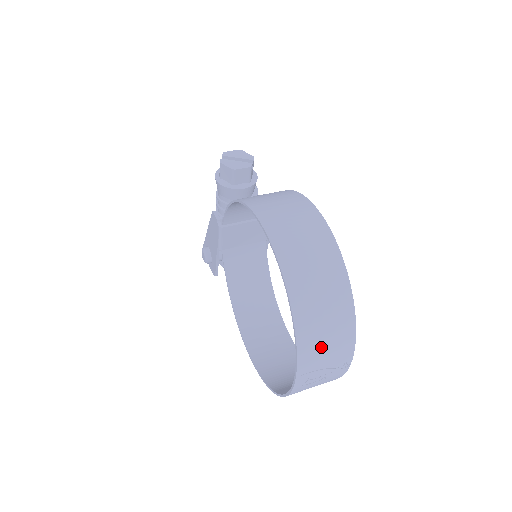
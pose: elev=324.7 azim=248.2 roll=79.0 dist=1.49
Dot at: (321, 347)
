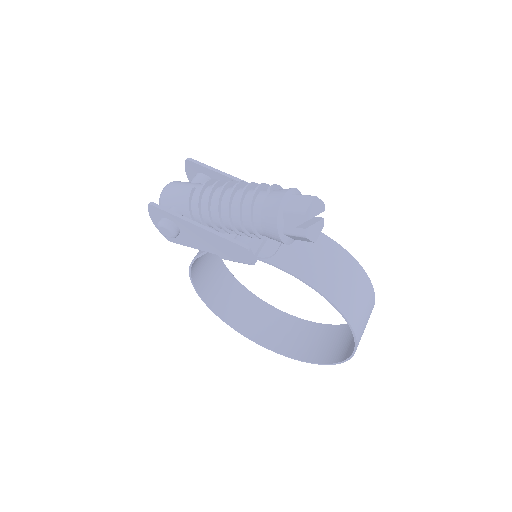
Dot at: (323, 348)
